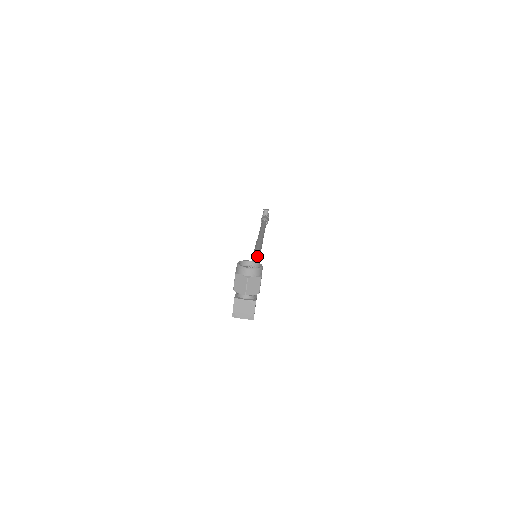
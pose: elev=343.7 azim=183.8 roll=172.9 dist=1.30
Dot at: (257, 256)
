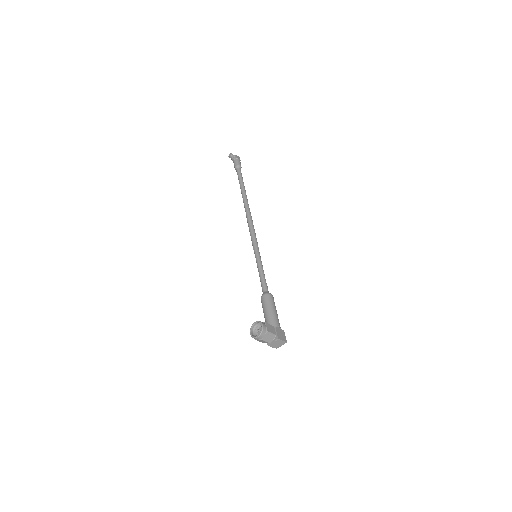
Dot at: (257, 255)
